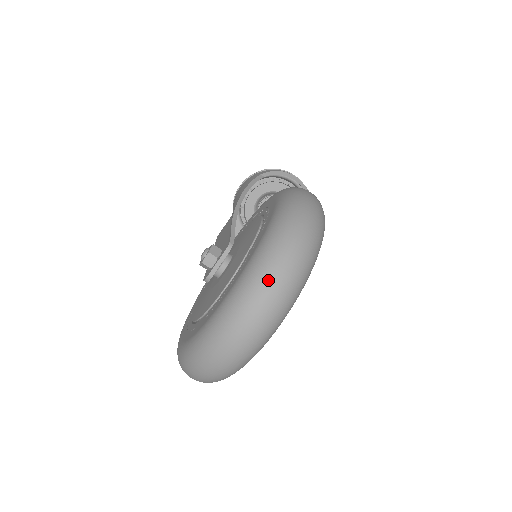
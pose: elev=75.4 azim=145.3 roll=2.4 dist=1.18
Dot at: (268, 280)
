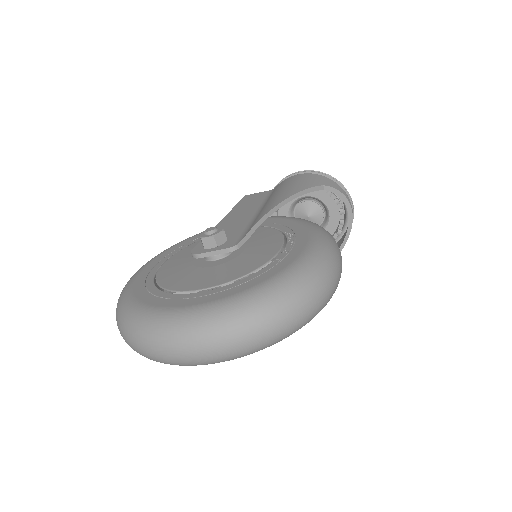
Dot at: (230, 332)
